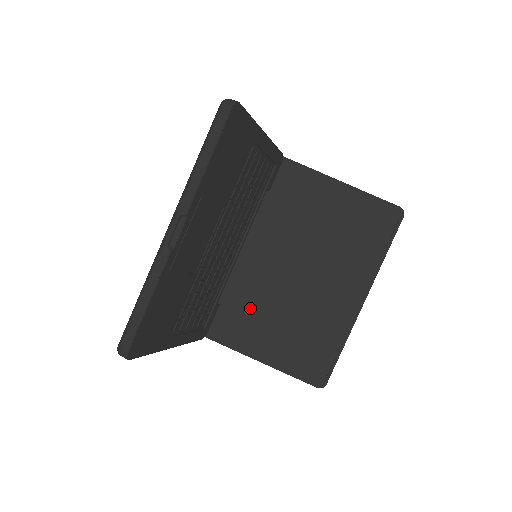
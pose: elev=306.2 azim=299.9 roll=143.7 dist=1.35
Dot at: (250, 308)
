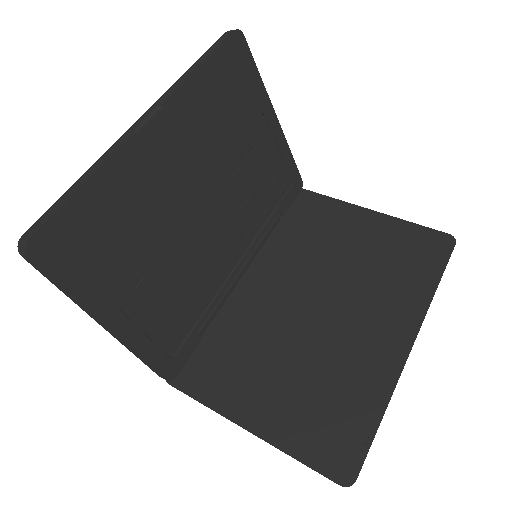
Dot at: (243, 348)
